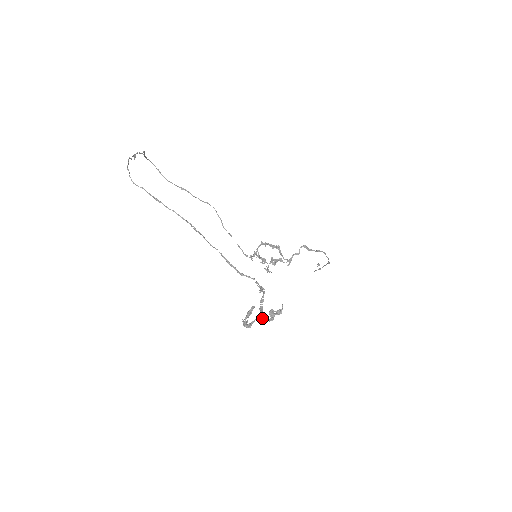
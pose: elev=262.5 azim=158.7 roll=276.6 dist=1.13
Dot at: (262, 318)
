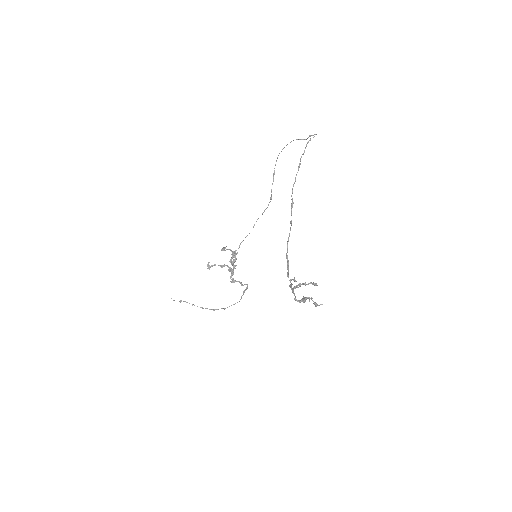
Dot at: occluded
